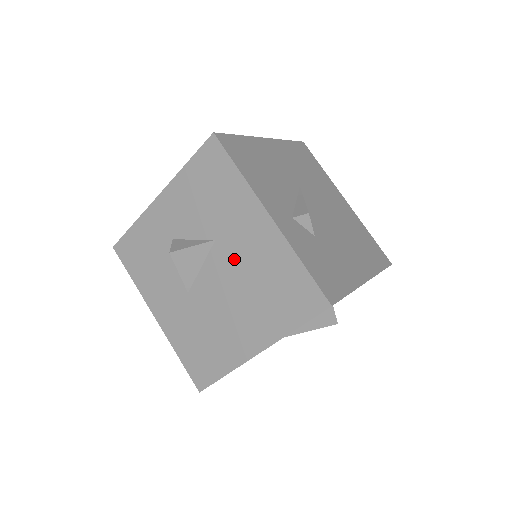
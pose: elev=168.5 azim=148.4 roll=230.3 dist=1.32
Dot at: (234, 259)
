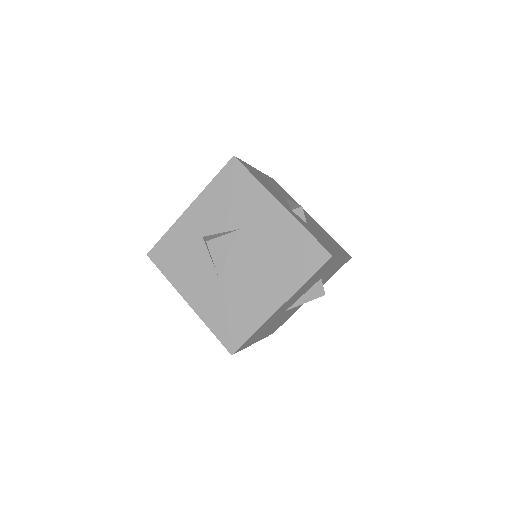
Dot at: (255, 240)
